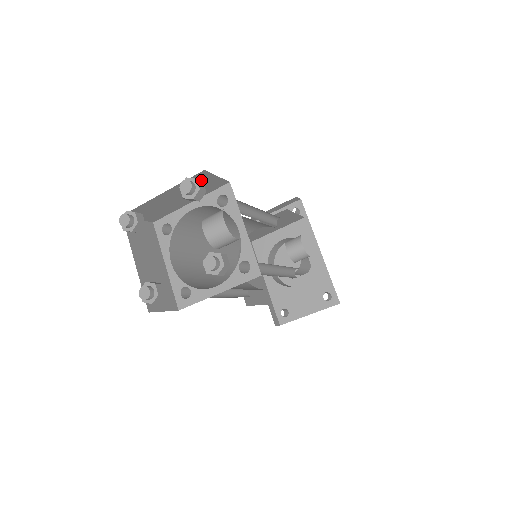
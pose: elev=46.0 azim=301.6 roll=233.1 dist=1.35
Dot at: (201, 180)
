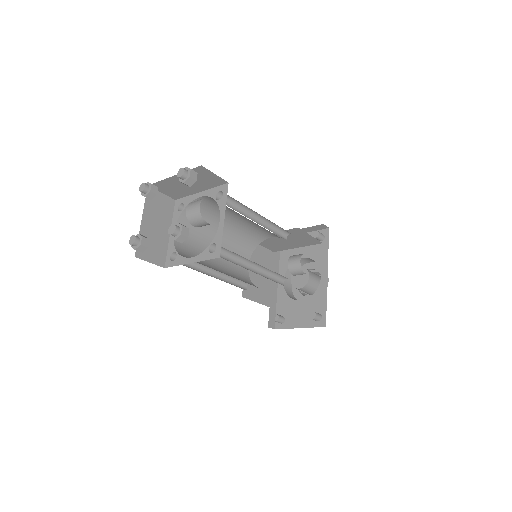
Dot at: (196, 172)
